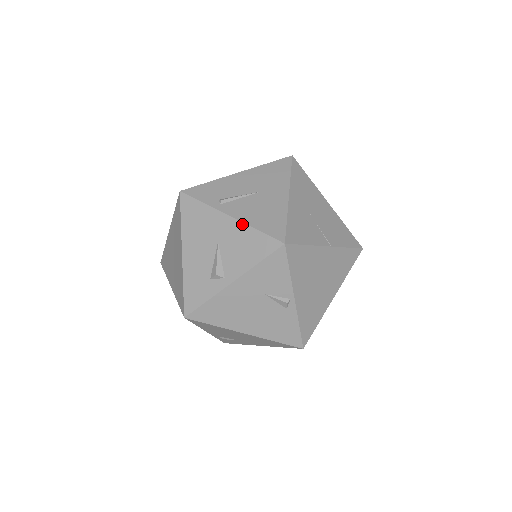
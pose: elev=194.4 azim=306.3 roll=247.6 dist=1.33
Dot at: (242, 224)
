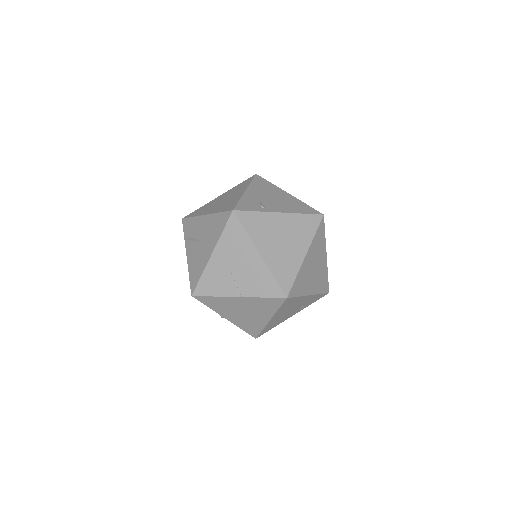
Dot at: (188, 266)
